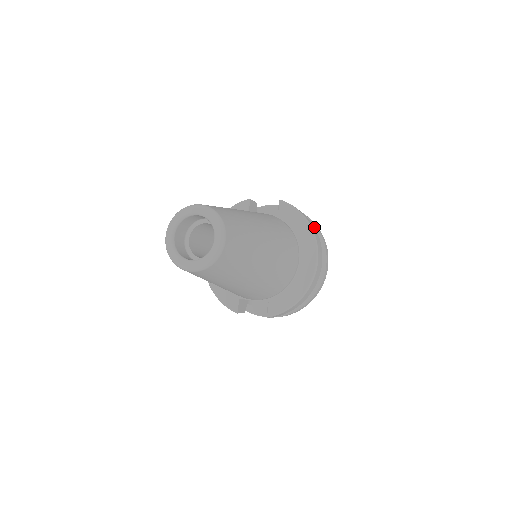
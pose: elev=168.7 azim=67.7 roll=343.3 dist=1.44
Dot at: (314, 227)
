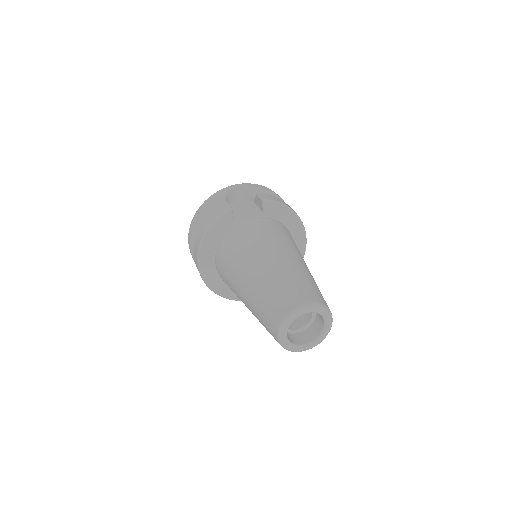
Dot at: occluded
